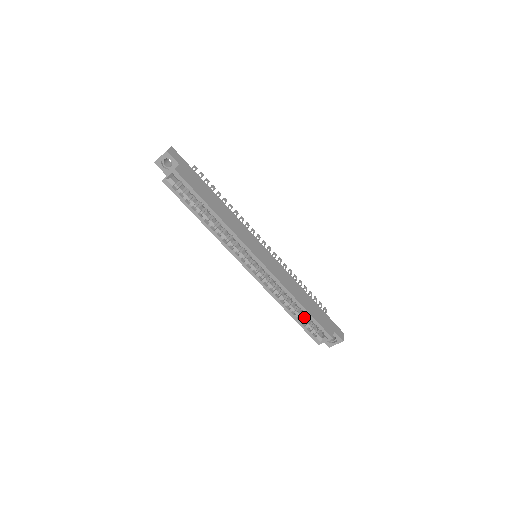
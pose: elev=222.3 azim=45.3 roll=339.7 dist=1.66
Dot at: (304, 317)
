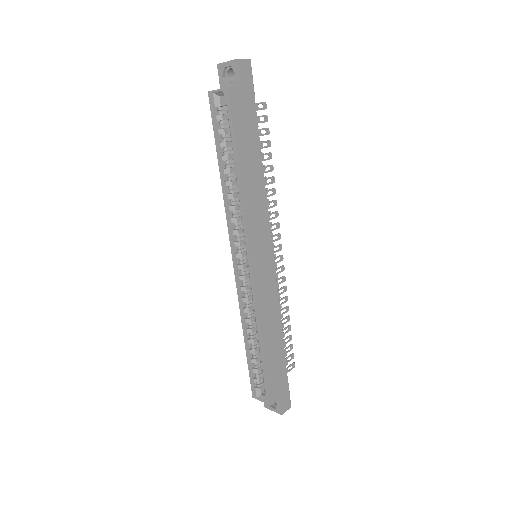
Dot at: (259, 359)
